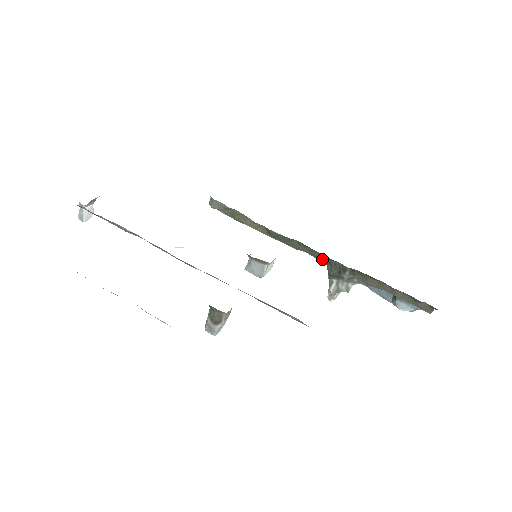
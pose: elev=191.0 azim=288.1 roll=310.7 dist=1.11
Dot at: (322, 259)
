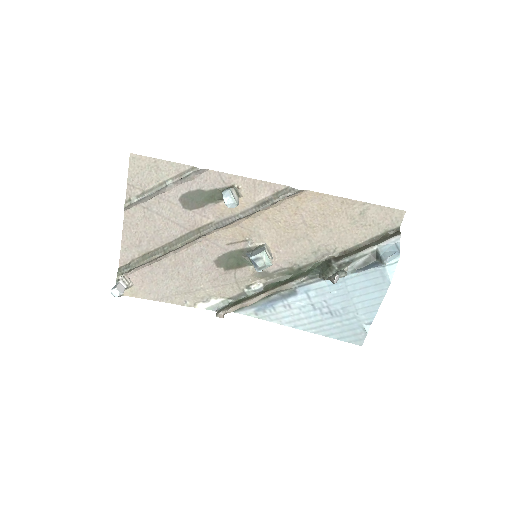
Dot at: (312, 272)
